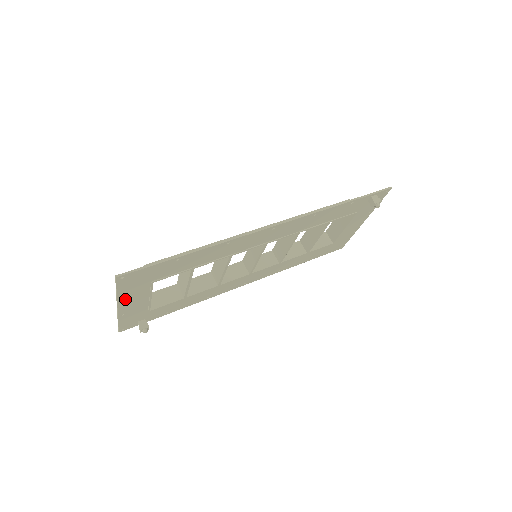
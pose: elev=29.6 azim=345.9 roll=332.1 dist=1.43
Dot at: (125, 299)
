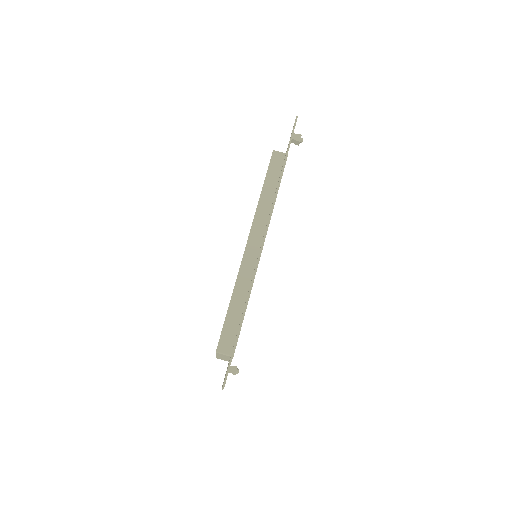
Dot at: occluded
